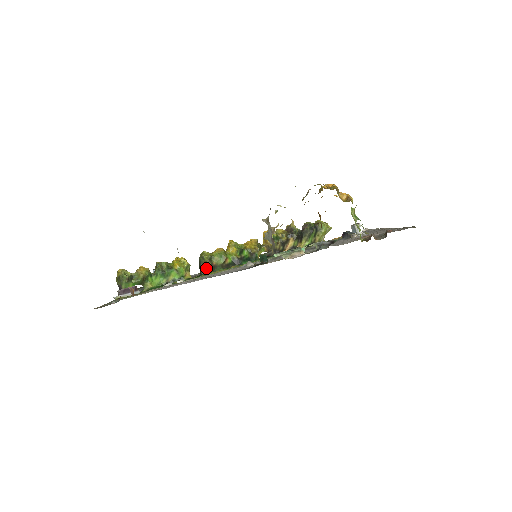
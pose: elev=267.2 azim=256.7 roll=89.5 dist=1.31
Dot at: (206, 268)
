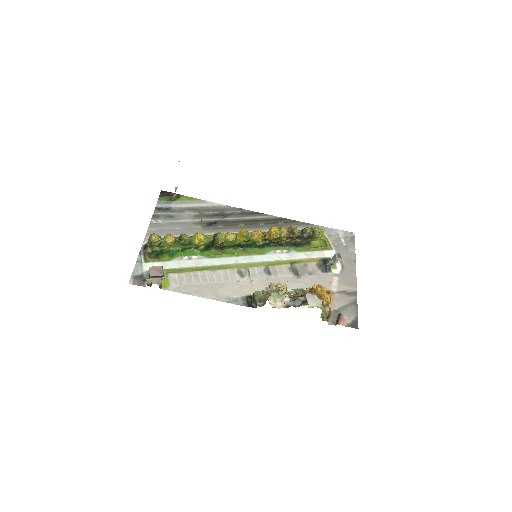
Dot at: (217, 247)
